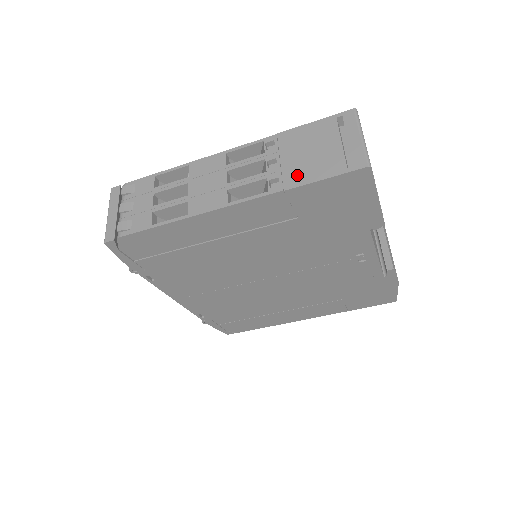
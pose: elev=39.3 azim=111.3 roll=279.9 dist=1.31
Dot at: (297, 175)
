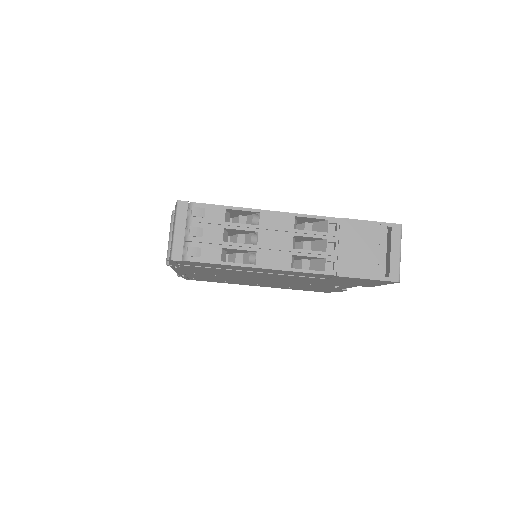
Dot at: (349, 266)
